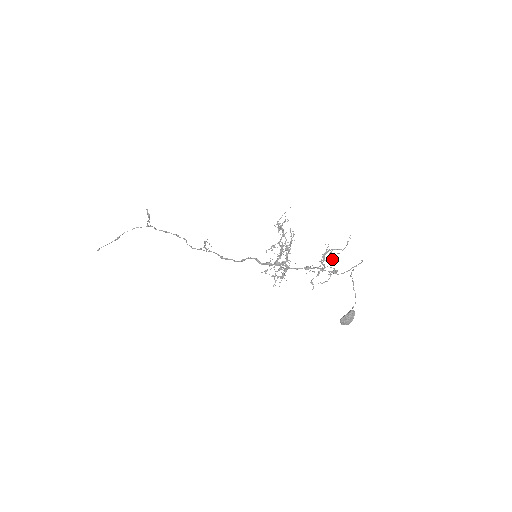
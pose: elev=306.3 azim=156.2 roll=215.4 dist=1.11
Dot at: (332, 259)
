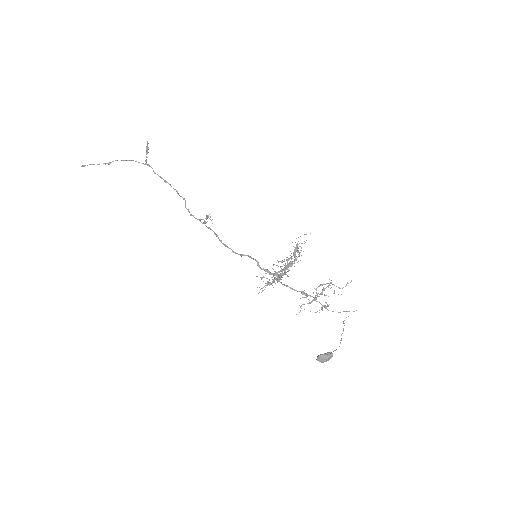
Dot at: occluded
